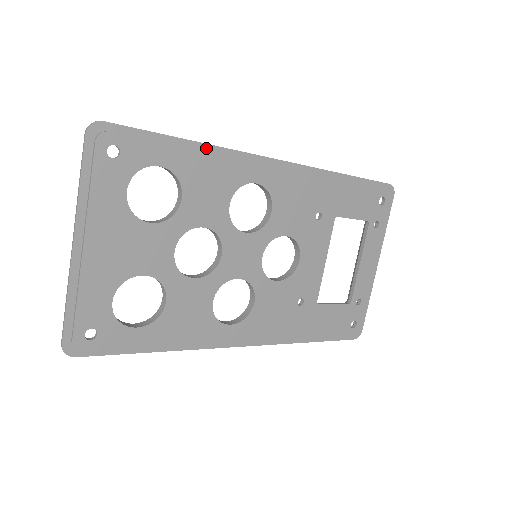
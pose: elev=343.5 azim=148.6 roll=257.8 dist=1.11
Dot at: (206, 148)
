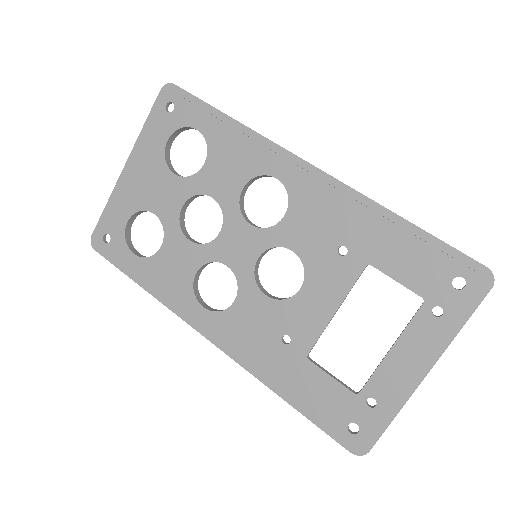
Dot at: (243, 129)
